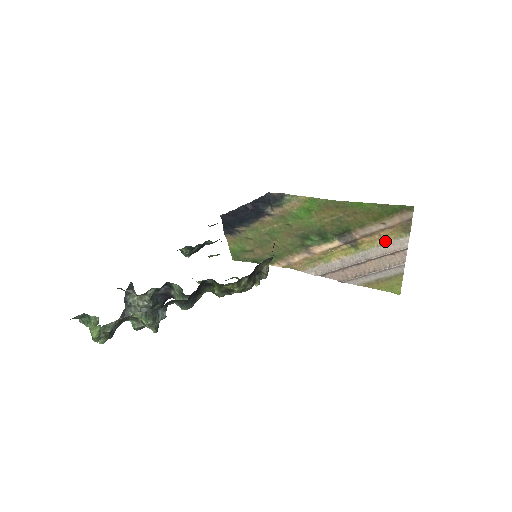
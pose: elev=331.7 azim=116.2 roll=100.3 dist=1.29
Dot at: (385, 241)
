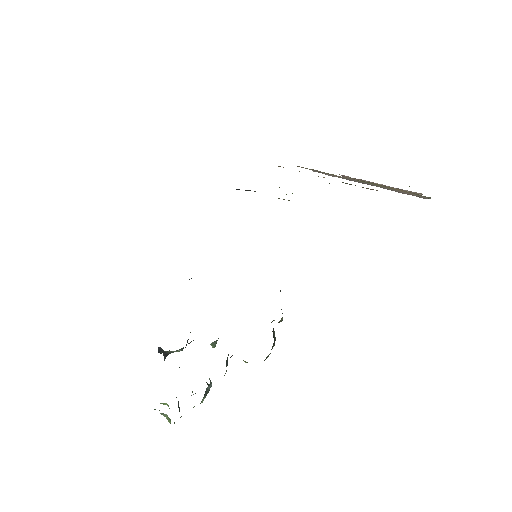
Dot at: (400, 190)
